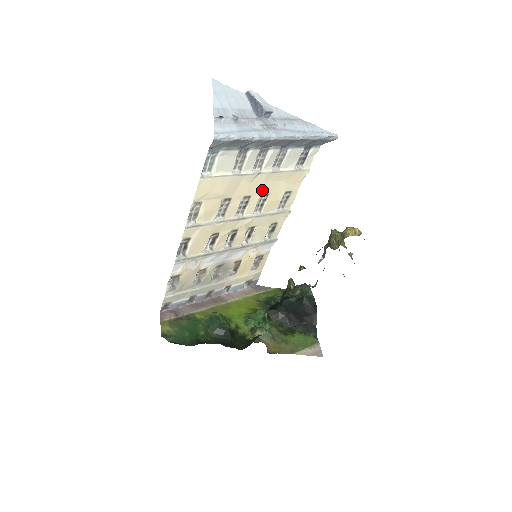
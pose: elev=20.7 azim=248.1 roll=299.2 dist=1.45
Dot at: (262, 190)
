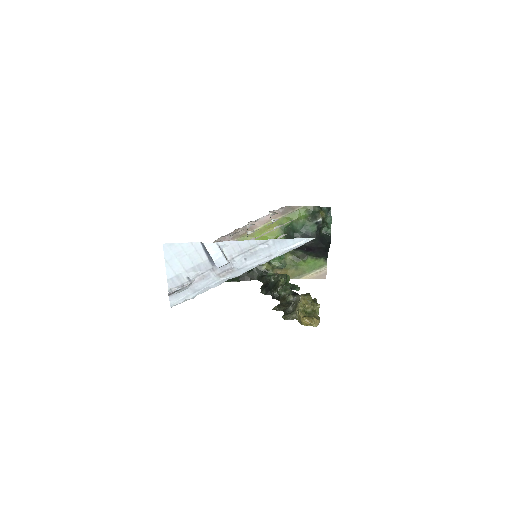
Dot at: occluded
